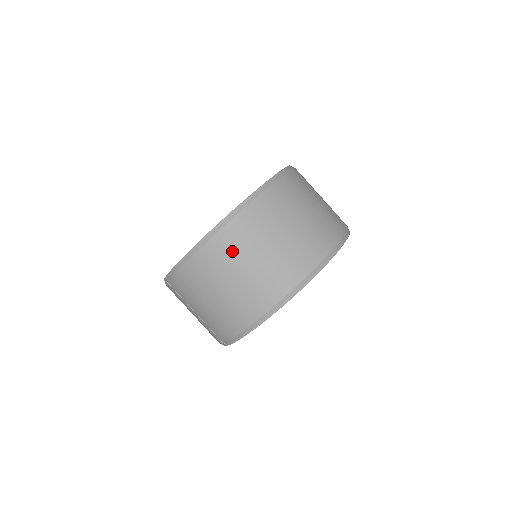
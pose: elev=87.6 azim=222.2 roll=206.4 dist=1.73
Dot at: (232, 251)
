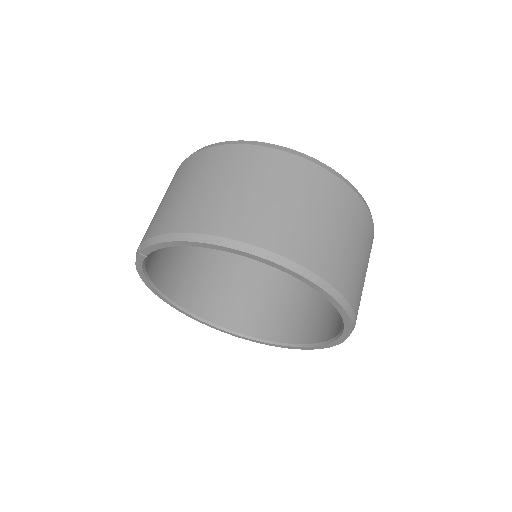
Dot at: (256, 167)
